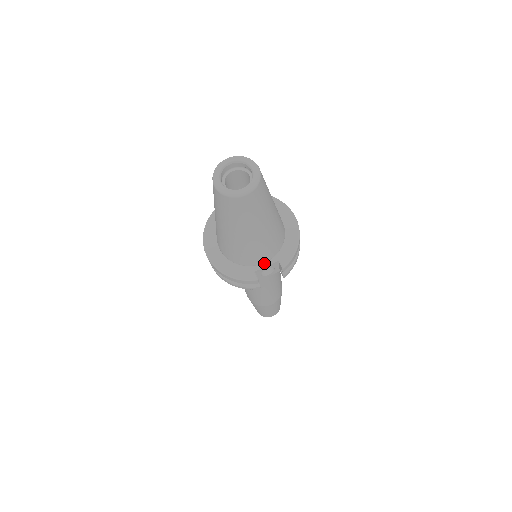
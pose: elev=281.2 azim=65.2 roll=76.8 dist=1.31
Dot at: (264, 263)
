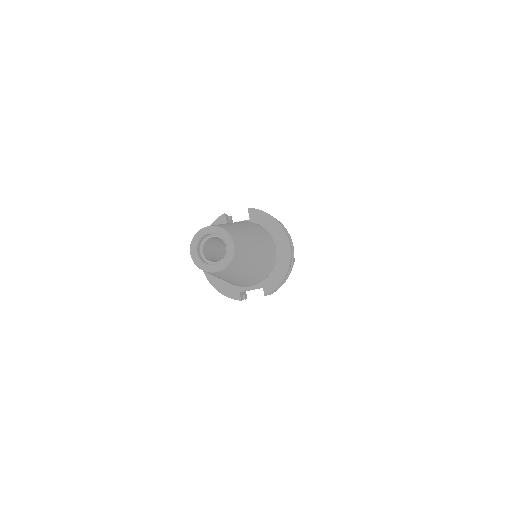
Dot at: (249, 286)
